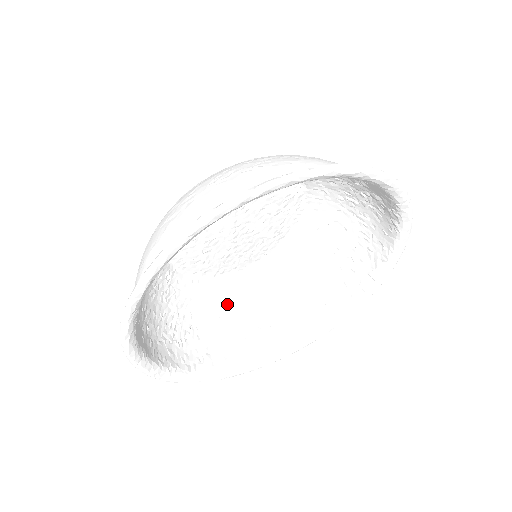
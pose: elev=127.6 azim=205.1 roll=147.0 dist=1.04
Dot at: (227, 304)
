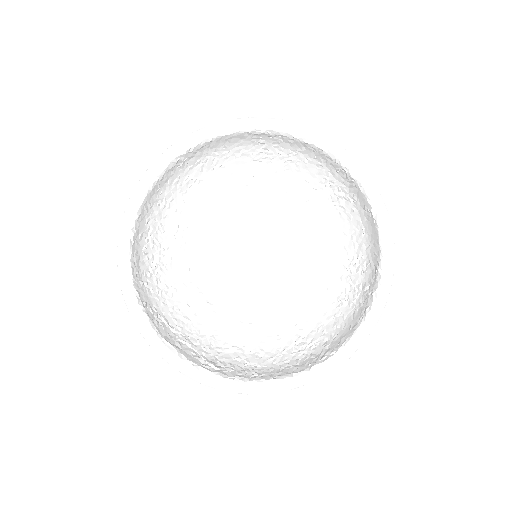
Dot at: (184, 303)
